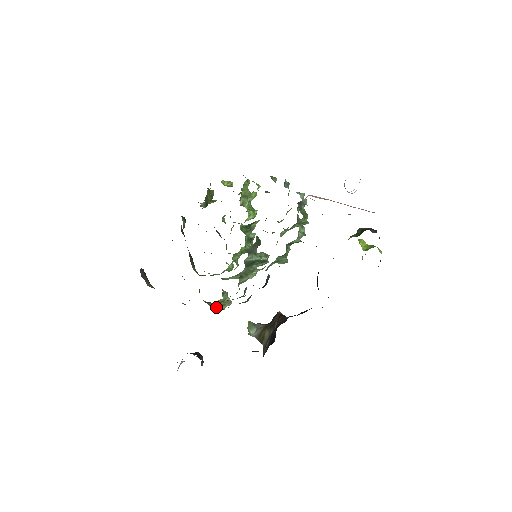
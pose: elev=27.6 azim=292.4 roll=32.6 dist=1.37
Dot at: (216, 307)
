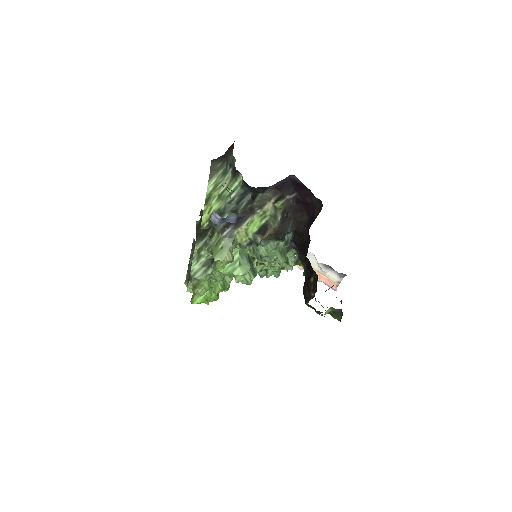
Dot at: (222, 253)
